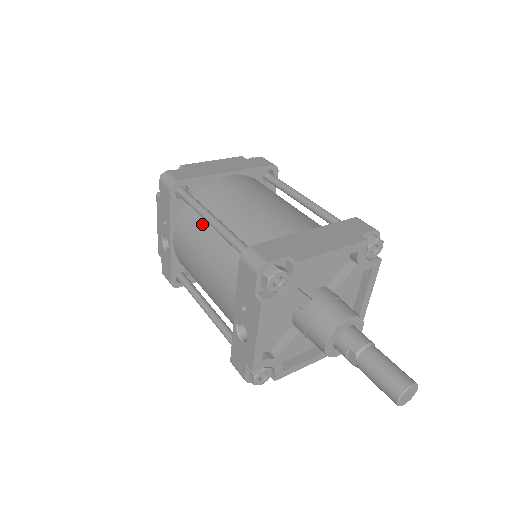
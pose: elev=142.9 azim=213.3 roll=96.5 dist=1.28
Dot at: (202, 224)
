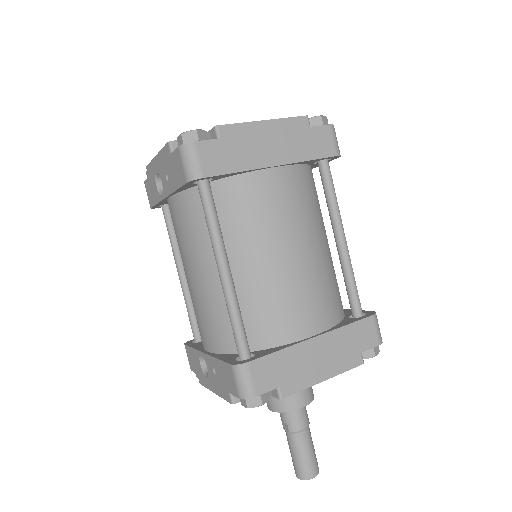
Dot at: occluded
